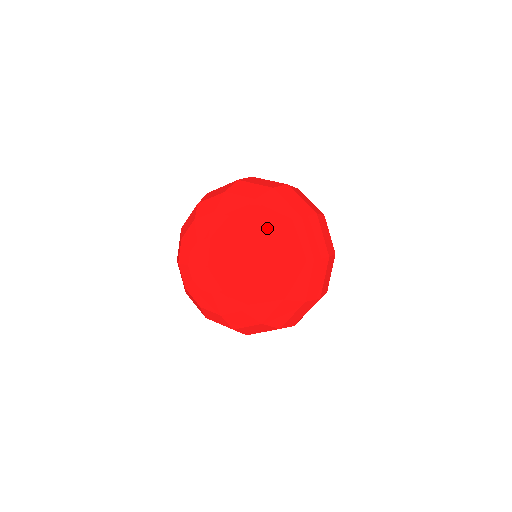
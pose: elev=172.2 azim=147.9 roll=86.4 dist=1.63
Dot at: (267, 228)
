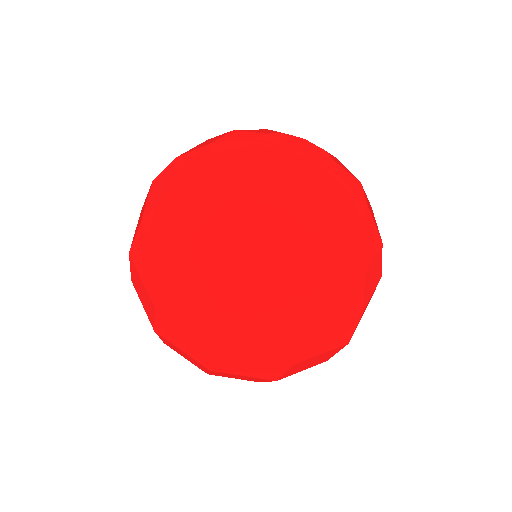
Dot at: occluded
